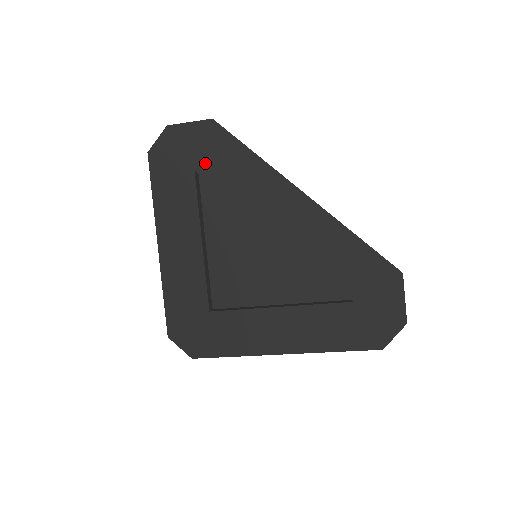
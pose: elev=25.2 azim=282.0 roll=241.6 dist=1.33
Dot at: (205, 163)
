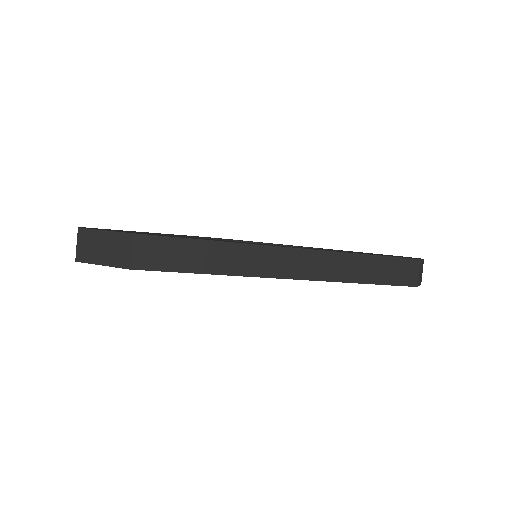
Dot at: occluded
